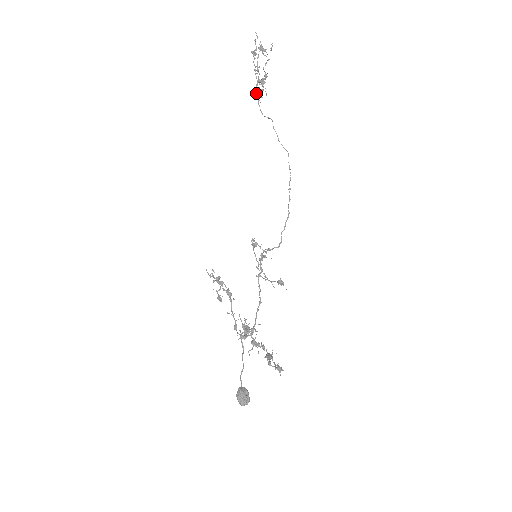
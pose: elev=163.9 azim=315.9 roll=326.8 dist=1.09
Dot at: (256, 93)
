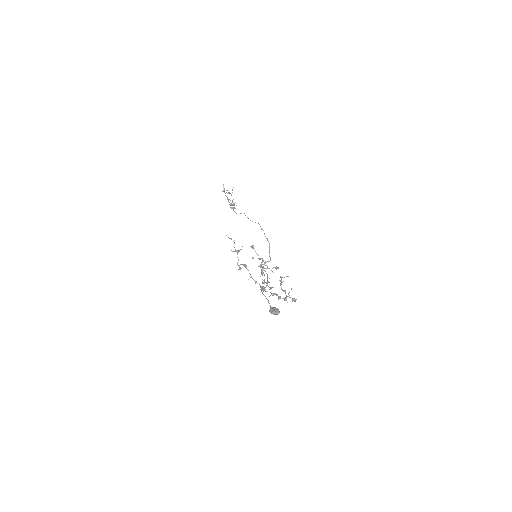
Dot at: (231, 207)
